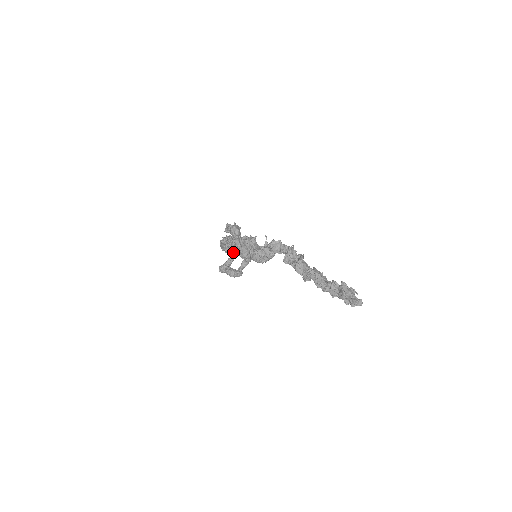
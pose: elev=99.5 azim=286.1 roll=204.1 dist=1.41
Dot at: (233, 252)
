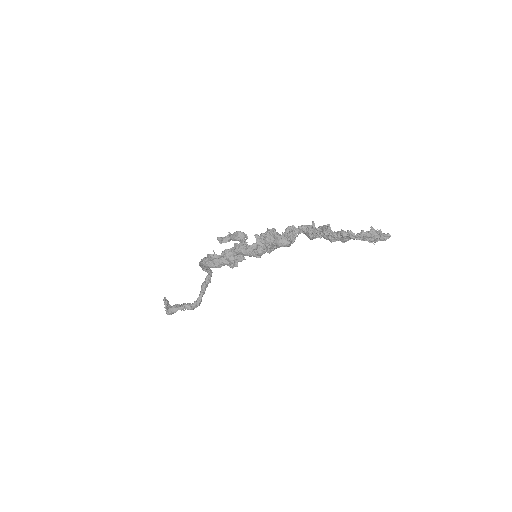
Dot at: (234, 260)
